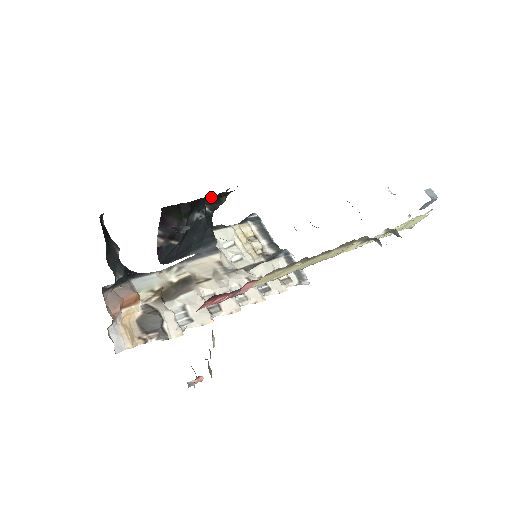
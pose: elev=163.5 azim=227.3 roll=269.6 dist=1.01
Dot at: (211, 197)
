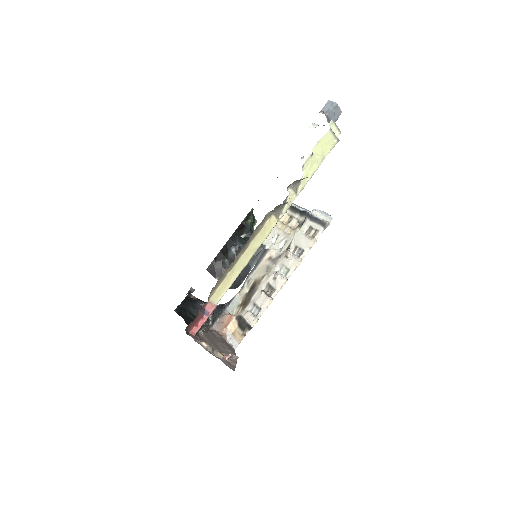
Dot at: (237, 231)
